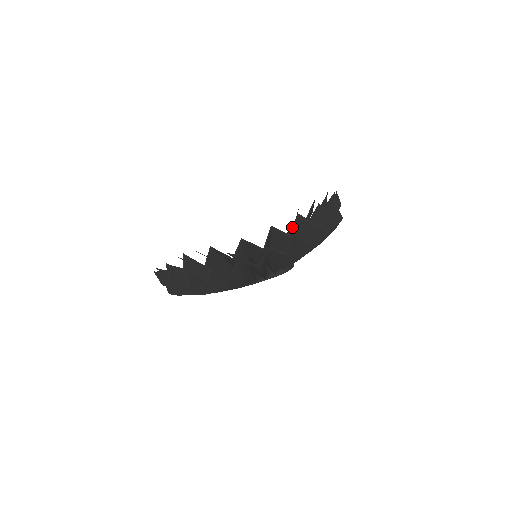
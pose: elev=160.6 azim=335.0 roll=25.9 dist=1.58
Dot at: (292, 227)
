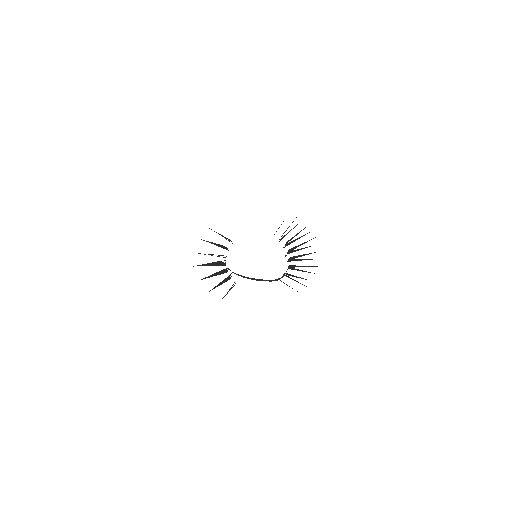
Dot at: occluded
